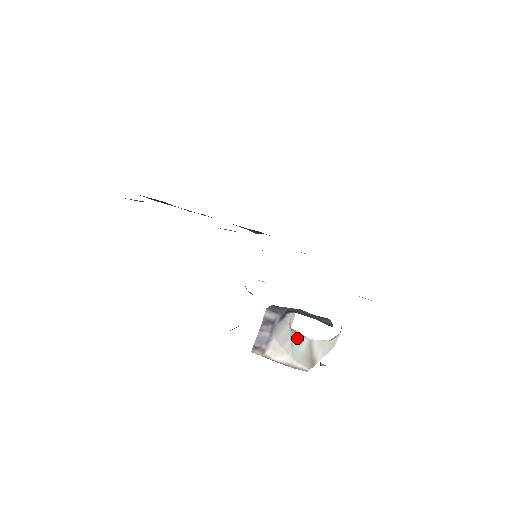
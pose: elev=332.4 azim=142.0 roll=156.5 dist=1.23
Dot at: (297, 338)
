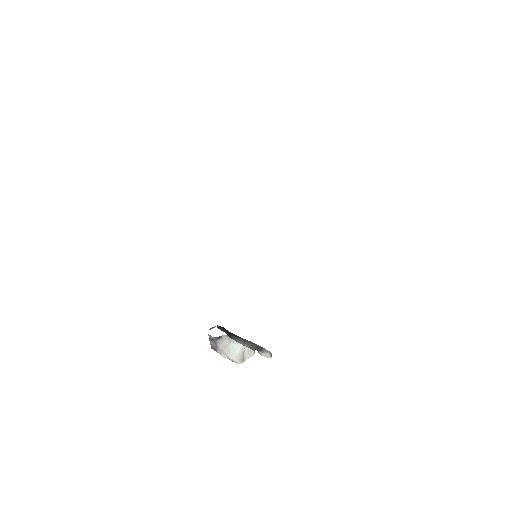
Dot at: (234, 346)
